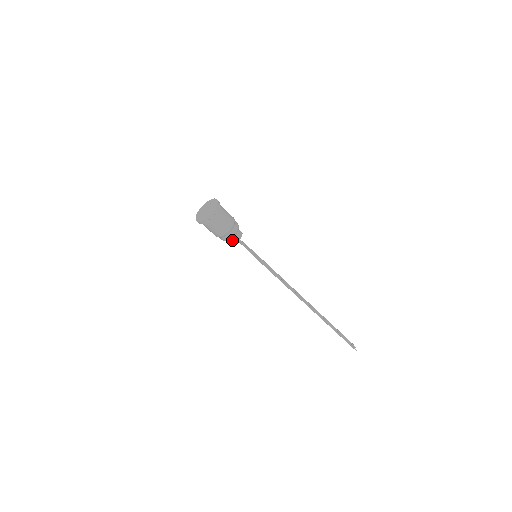
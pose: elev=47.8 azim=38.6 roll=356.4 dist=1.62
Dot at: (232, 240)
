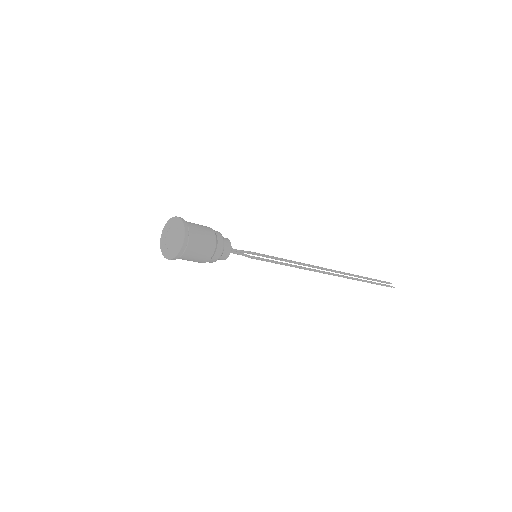
Dot at: (220, 258)
